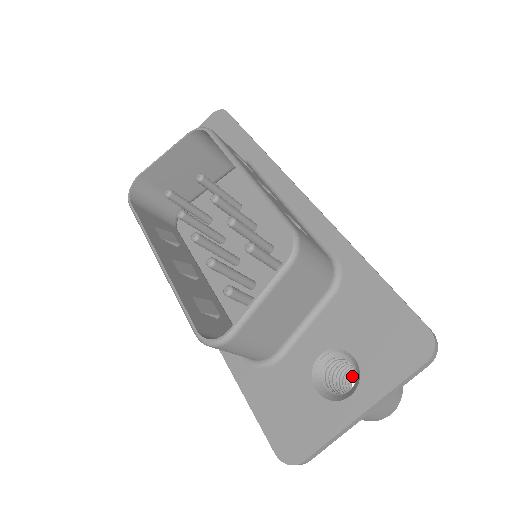
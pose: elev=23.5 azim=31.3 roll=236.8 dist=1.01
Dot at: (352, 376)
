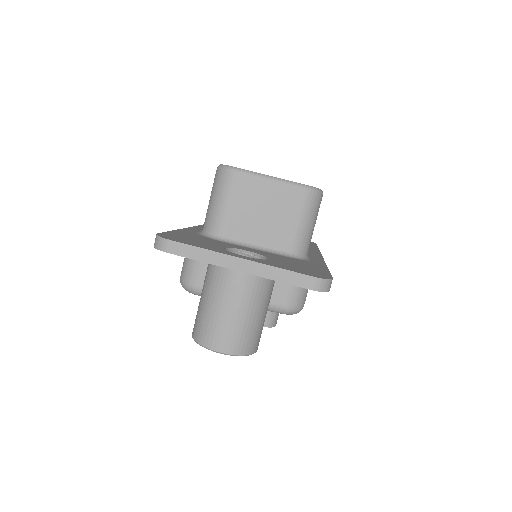
Dot at: occluded
